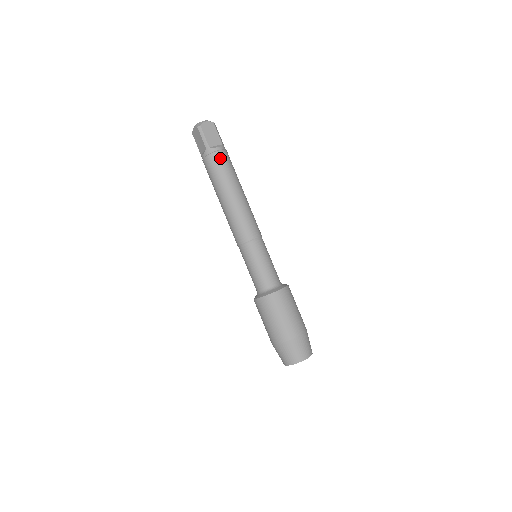
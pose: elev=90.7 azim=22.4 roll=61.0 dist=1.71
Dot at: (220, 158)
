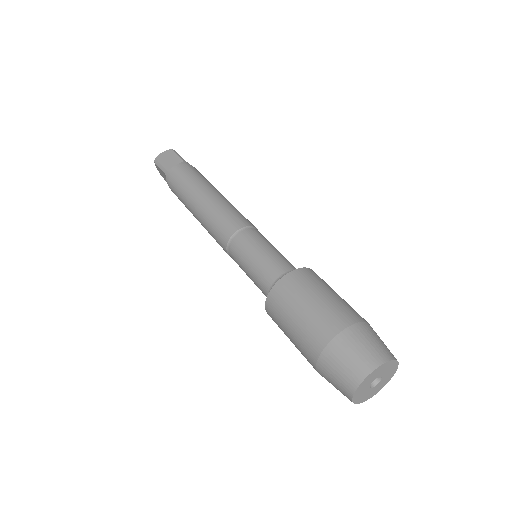
Dot at: (179, 173)
